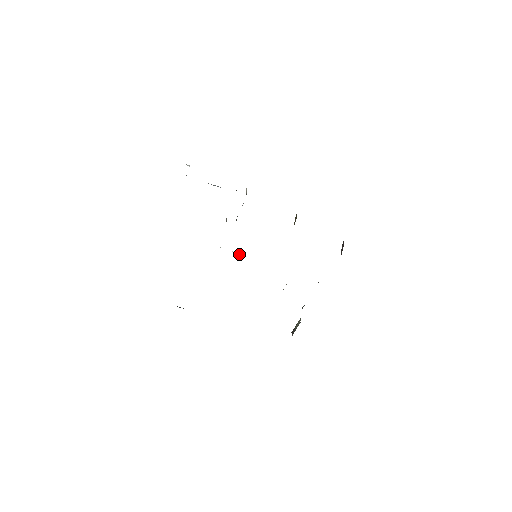
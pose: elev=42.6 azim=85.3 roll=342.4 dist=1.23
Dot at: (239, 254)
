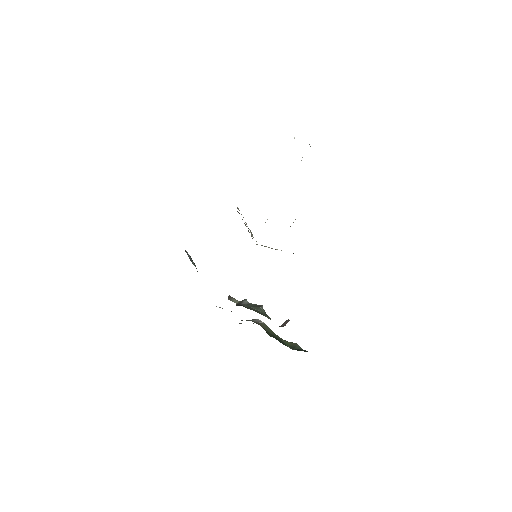
Dot at: (252, 234)
